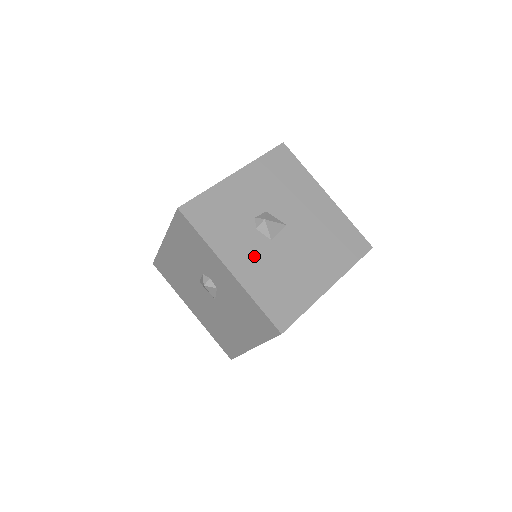
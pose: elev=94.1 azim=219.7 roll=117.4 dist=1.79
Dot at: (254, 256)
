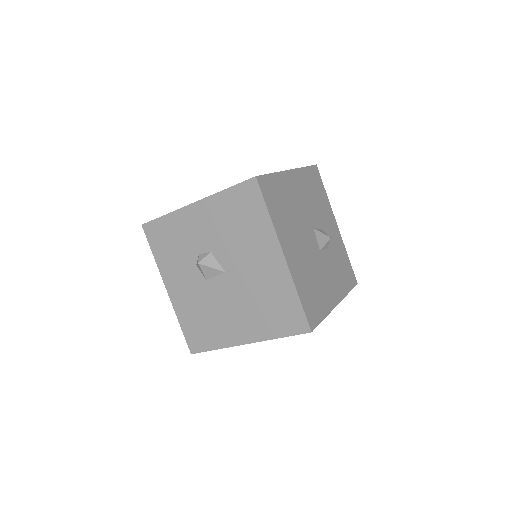
Dot at: (188, 288)
